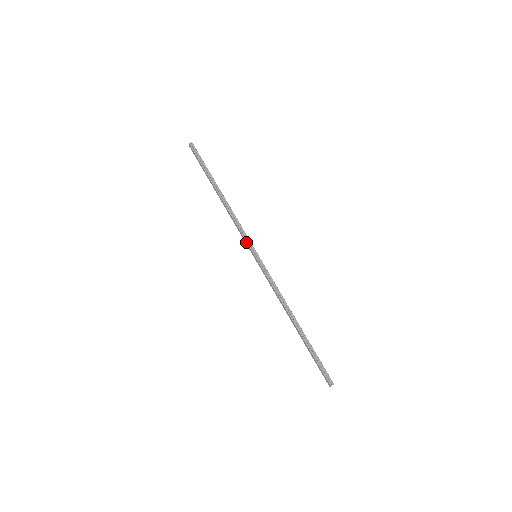
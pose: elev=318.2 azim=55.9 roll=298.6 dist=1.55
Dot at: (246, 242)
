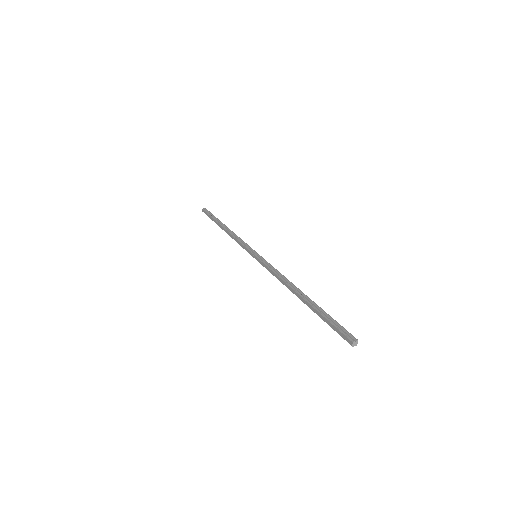
Dot at: (246, 248)
